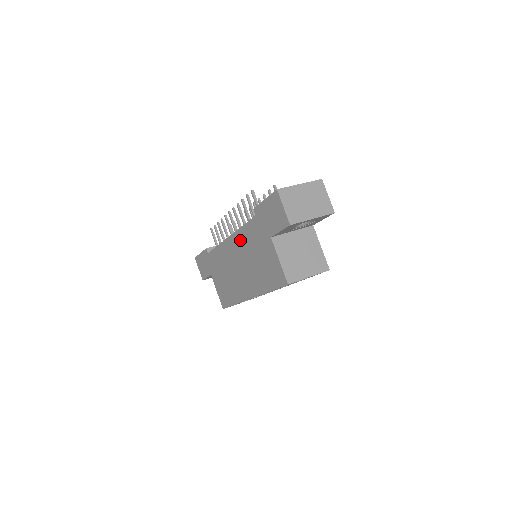
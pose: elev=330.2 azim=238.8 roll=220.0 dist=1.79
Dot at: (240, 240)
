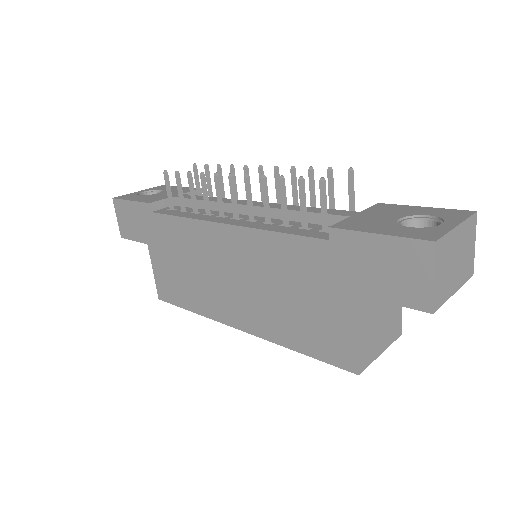
Dot at: (257, 247)
